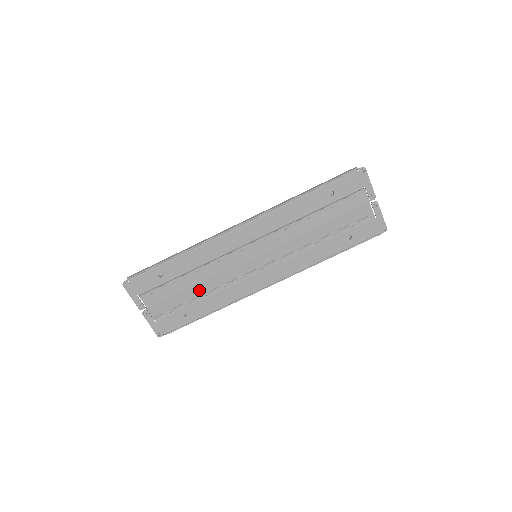
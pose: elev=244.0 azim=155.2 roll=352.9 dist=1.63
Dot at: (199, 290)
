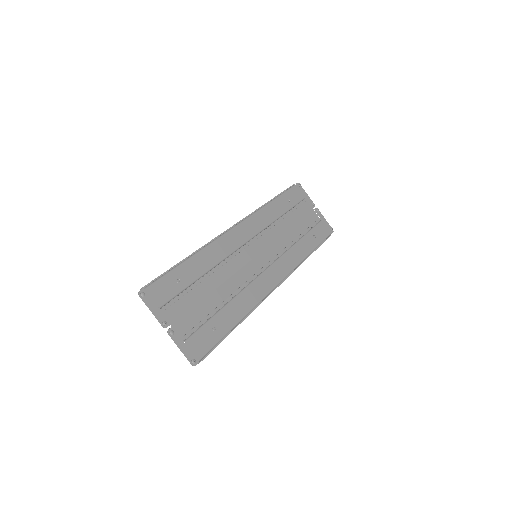
Dot at: (219, 296)
